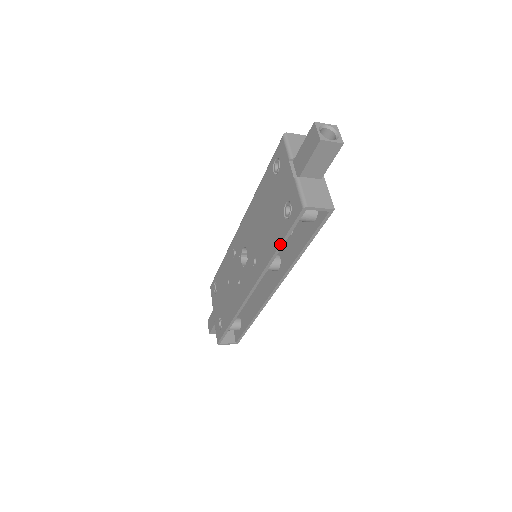
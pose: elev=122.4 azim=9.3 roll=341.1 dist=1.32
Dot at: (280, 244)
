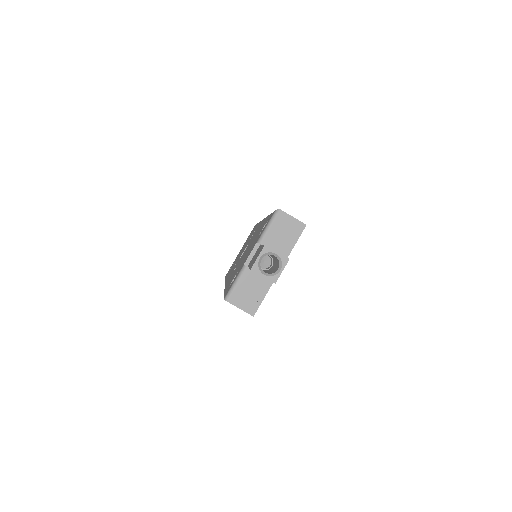
Dot at: (224, 292)
